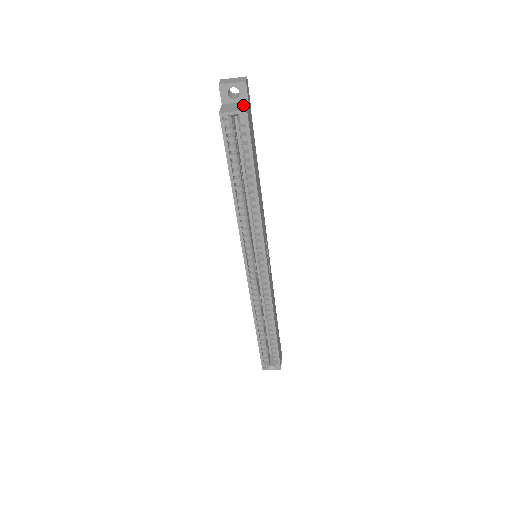
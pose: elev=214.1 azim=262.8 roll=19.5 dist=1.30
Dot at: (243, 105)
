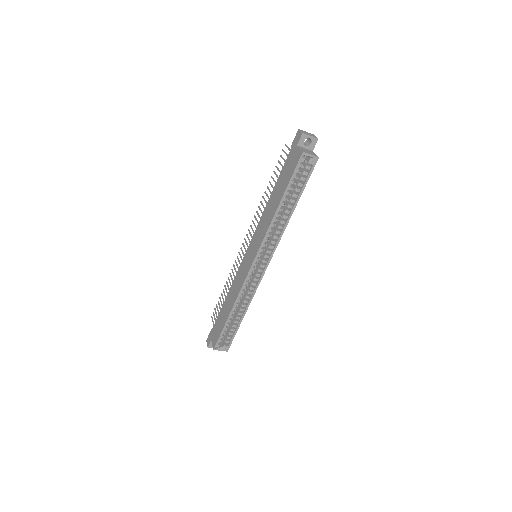
Dot at: (313, 152)
